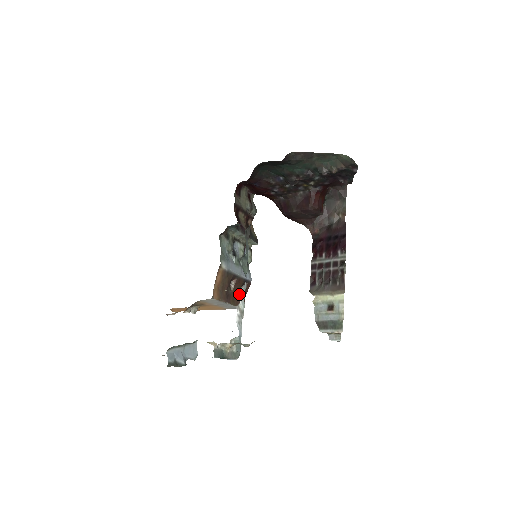
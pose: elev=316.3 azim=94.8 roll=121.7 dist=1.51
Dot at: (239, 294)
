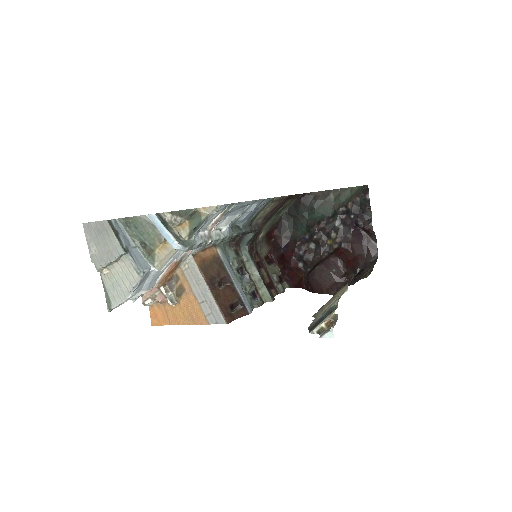
Dot at: (228, 305)
